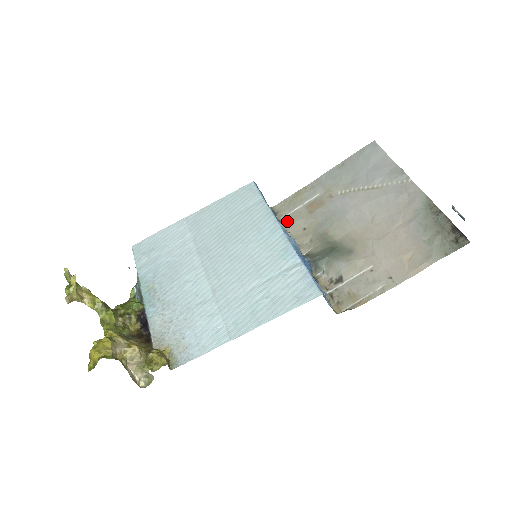
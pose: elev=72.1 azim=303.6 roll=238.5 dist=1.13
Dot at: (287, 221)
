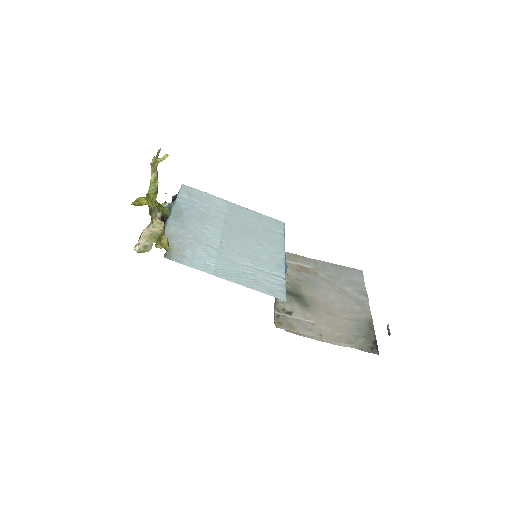
Dot at: occluded
